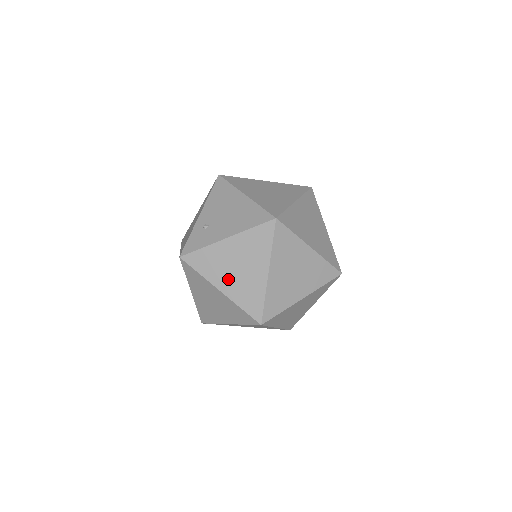
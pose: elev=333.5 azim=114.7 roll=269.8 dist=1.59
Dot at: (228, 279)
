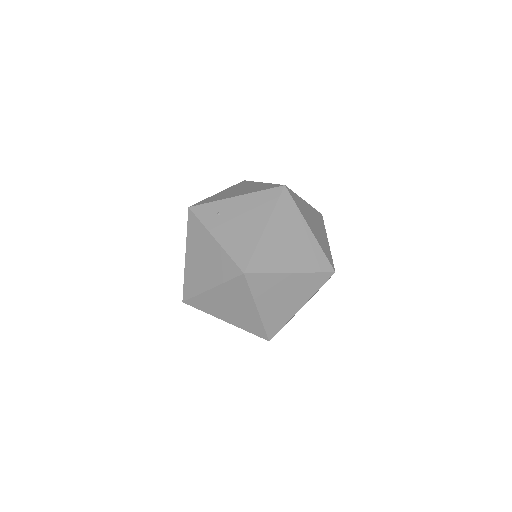
Dot at: occluded
